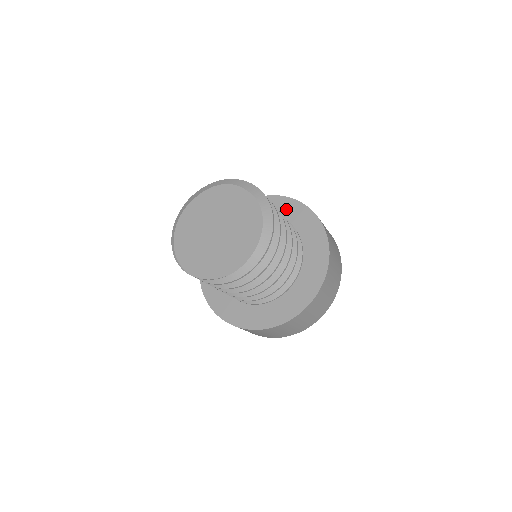
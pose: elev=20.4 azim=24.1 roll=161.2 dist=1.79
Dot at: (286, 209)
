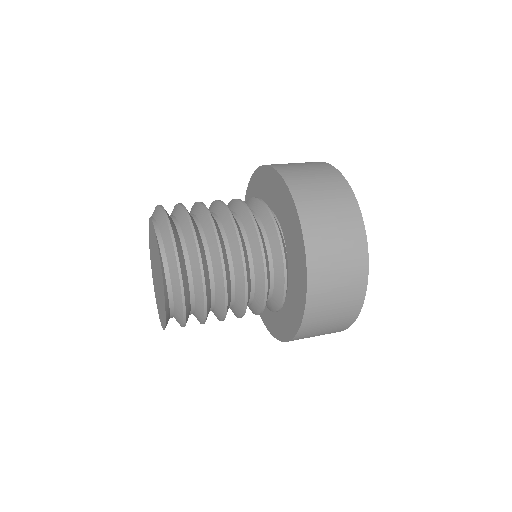
Dot at: (275, 188)
